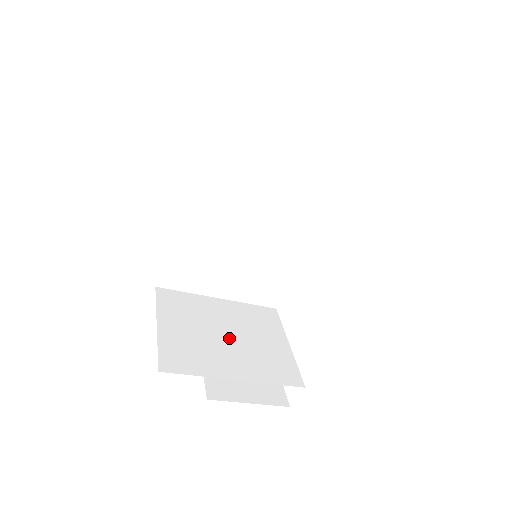
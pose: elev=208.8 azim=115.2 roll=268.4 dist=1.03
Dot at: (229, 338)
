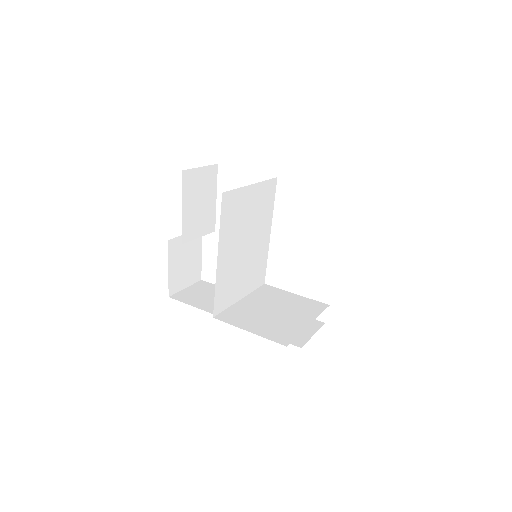
Dot at: (277, 312)
